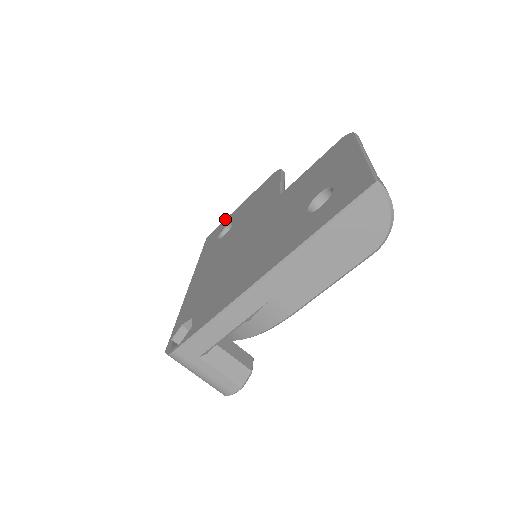
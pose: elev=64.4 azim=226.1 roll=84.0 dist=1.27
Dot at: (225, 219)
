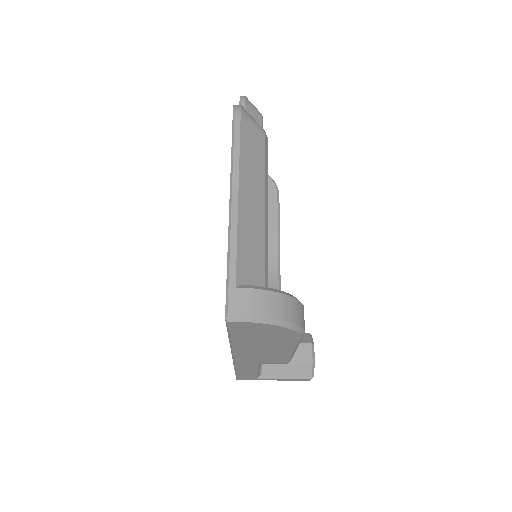
Dot at: occluded
